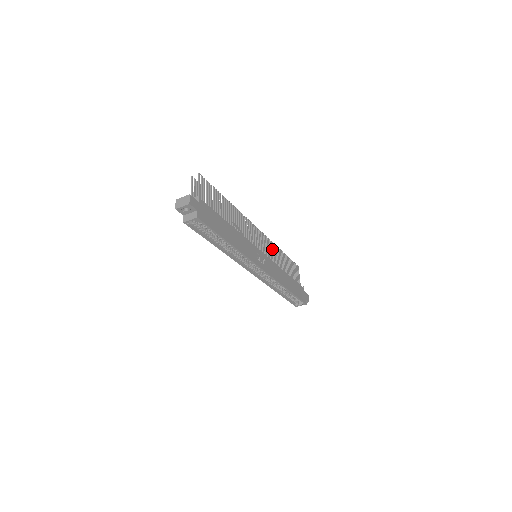
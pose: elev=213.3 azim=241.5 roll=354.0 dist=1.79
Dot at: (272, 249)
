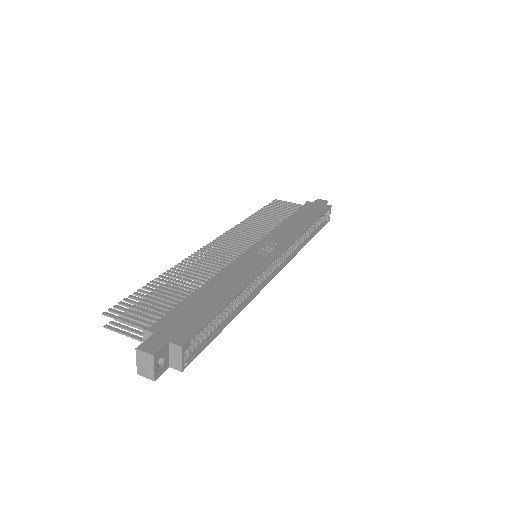
Dot at: (248, 228)
